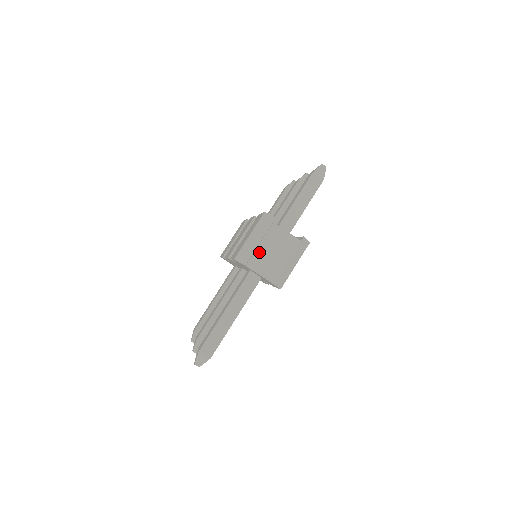
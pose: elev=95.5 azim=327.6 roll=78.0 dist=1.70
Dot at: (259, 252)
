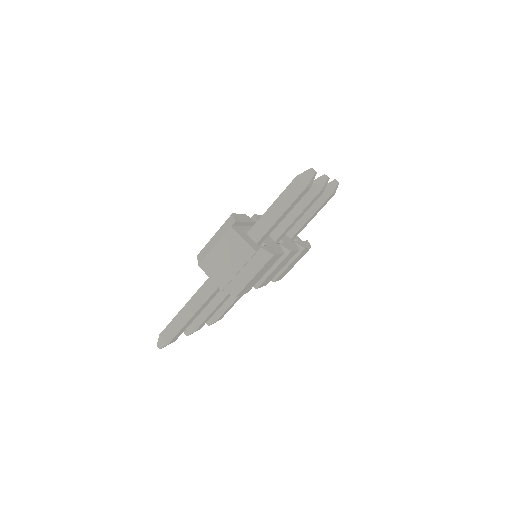
Dot at: (212, 254)
